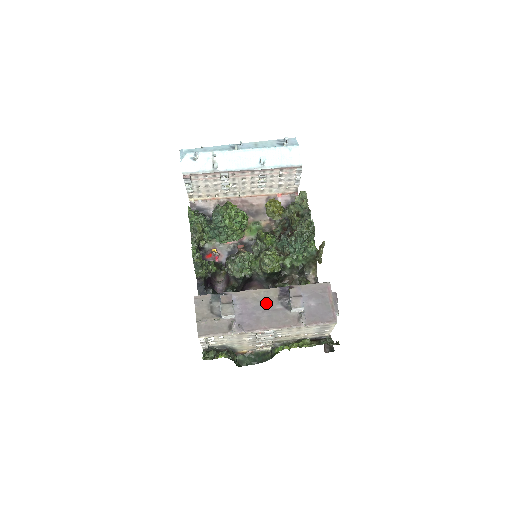
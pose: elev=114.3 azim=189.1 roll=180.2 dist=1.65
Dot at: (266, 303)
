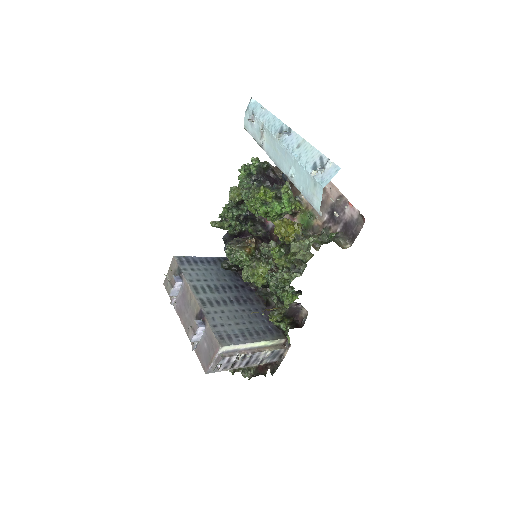
Dot at: (191, 309)
